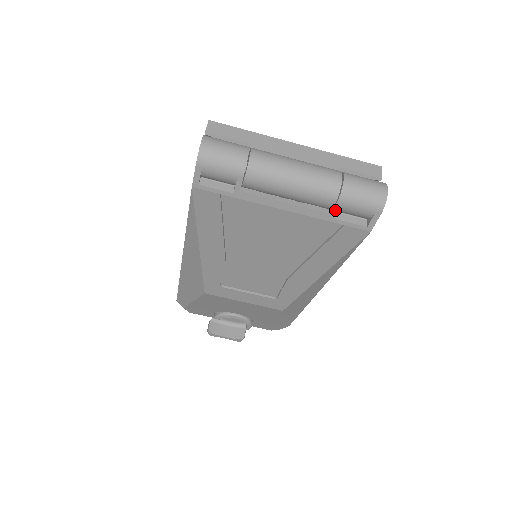
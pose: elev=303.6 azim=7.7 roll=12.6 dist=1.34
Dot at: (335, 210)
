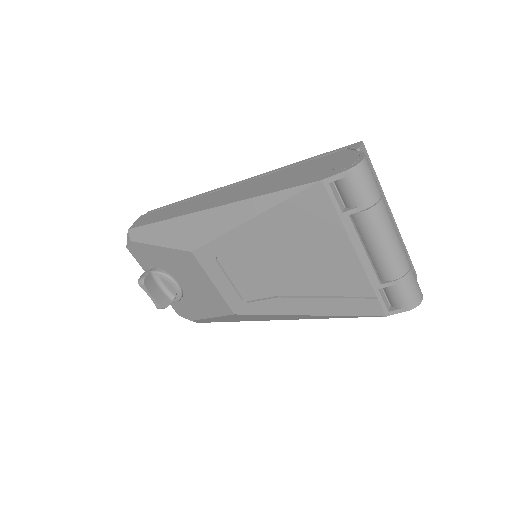
Dot at: (386, 284)
